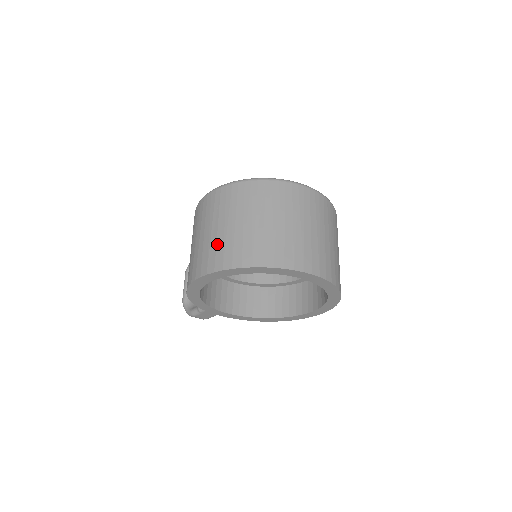
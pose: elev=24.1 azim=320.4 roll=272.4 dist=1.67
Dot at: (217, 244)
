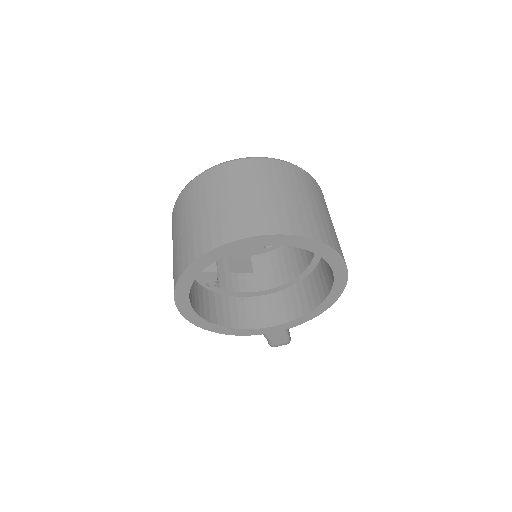
Dot at: occluded
